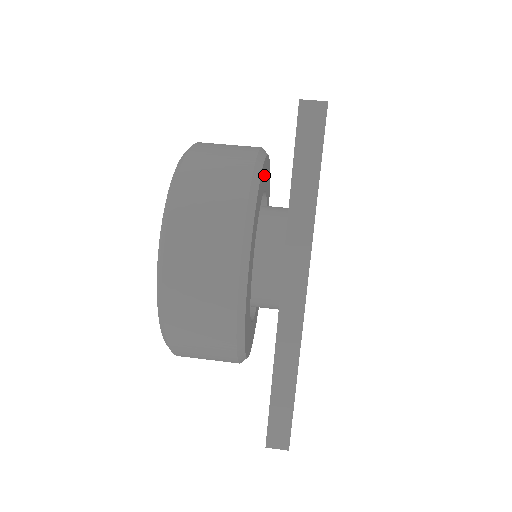
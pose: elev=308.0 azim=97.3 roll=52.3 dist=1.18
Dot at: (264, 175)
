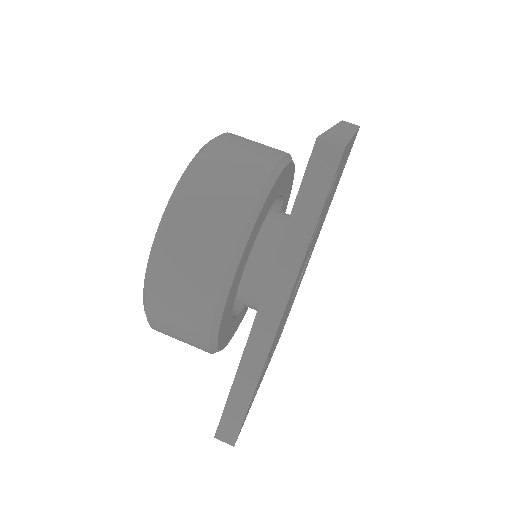
Dot at: (279, 184)
